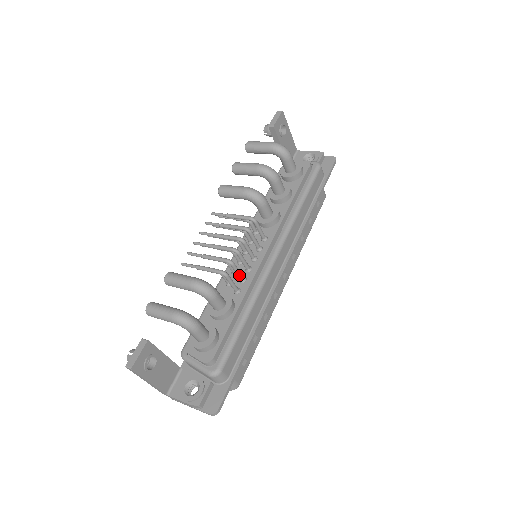
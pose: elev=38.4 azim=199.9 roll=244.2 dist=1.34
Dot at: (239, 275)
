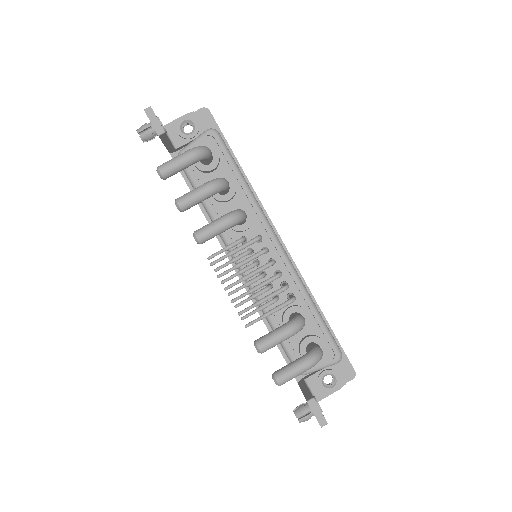
Dot at: occluded
